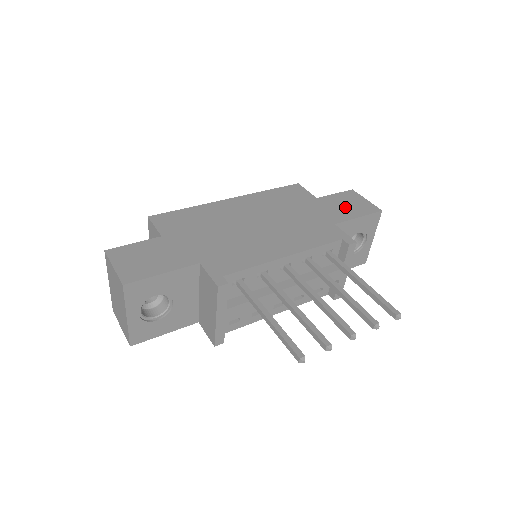
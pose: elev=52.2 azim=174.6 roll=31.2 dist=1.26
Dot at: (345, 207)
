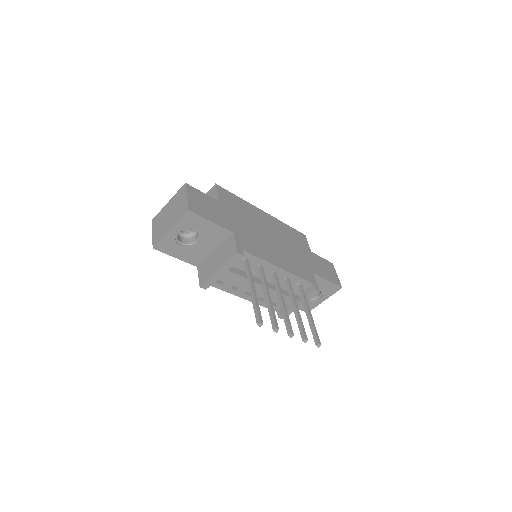
Dot at: (324, 269)
